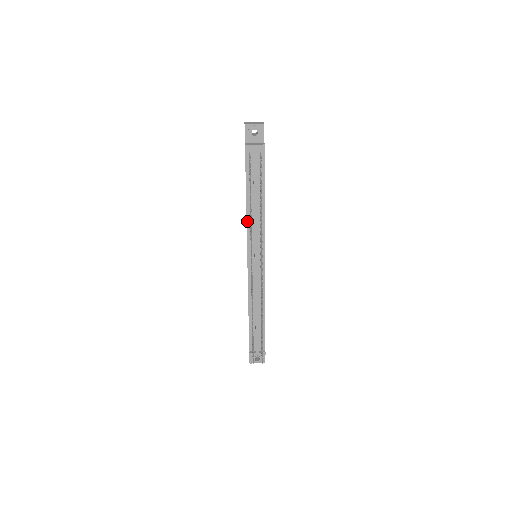
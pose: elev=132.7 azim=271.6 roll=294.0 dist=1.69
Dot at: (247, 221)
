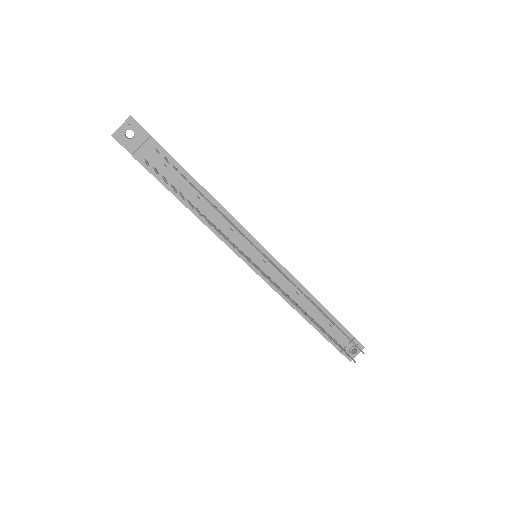
Dot at: (212, 231)
